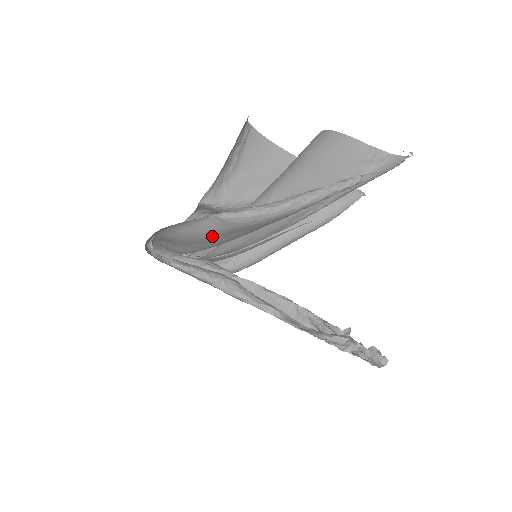
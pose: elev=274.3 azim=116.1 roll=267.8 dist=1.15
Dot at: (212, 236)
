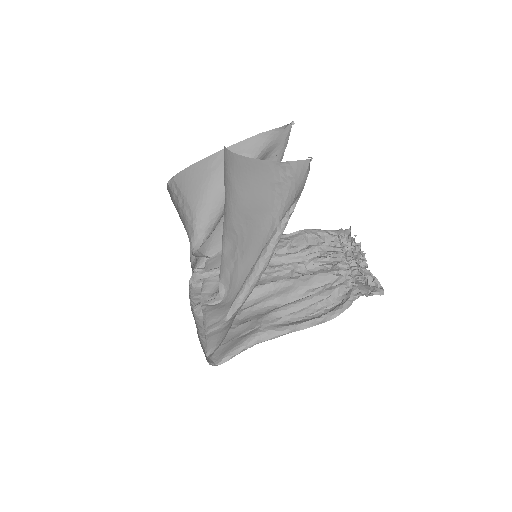
Dot at: occluded
